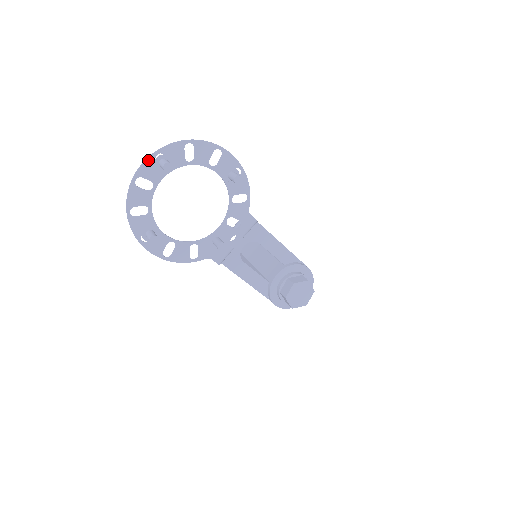
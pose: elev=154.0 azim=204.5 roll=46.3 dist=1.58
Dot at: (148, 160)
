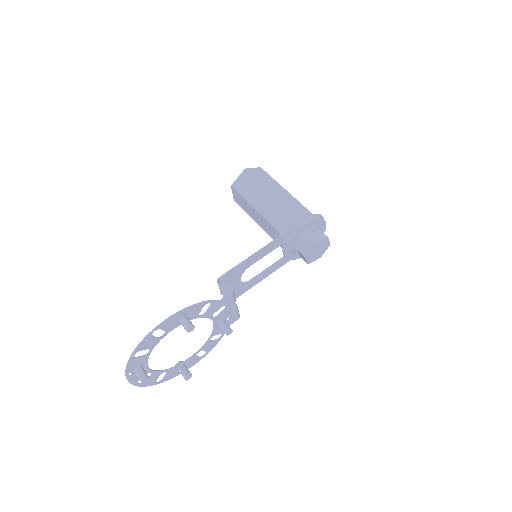
Dot at: (129, 379)
